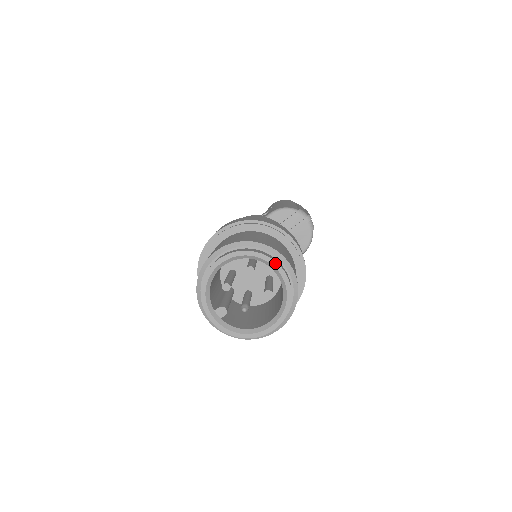
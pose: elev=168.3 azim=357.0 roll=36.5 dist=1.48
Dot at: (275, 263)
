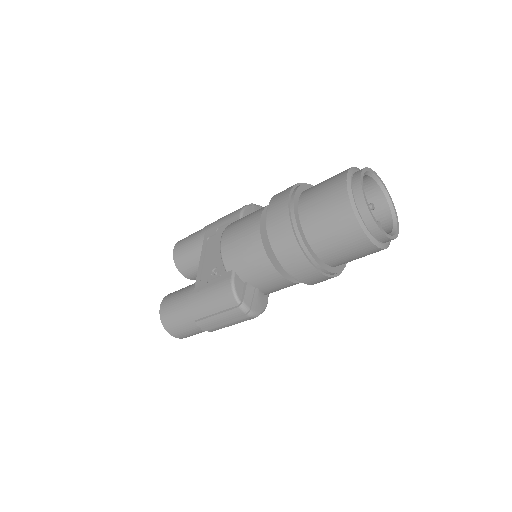
Dot at: (374, 172)
